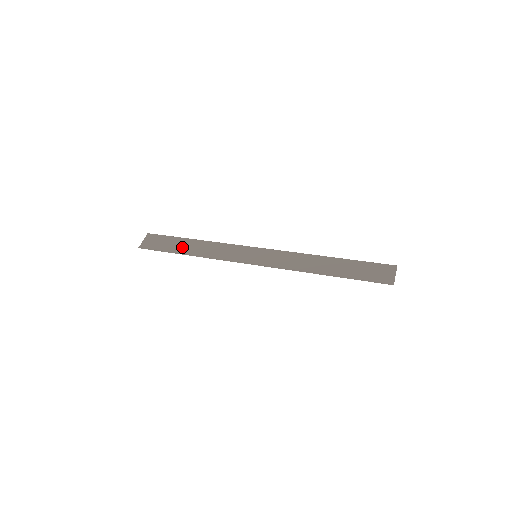
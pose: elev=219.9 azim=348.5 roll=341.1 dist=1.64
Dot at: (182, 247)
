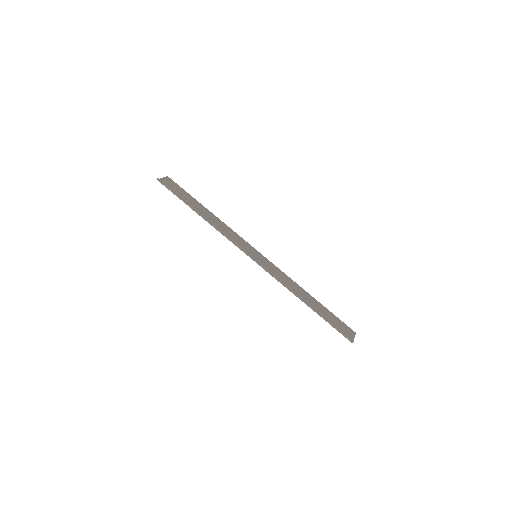
Dot at: (196, 207)
